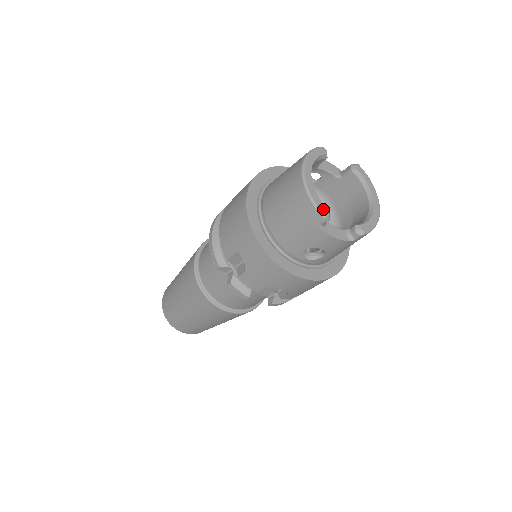
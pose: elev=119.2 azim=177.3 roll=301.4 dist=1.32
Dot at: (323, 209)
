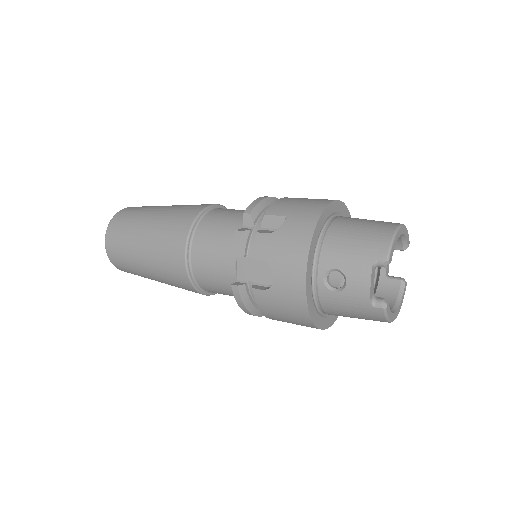
Dot at: (391, 255)
